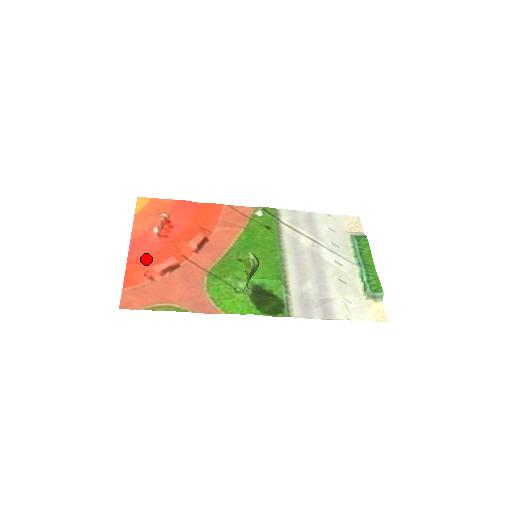
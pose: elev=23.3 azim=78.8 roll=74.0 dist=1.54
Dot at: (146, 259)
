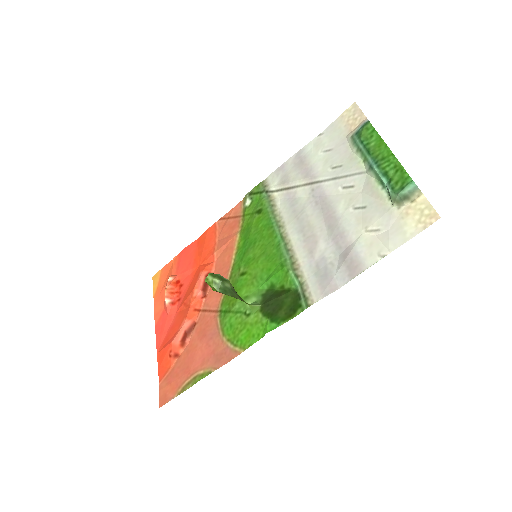
Dot at: (168, 338)
